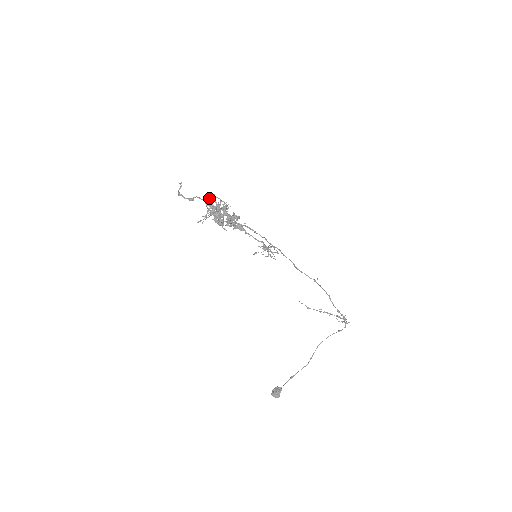
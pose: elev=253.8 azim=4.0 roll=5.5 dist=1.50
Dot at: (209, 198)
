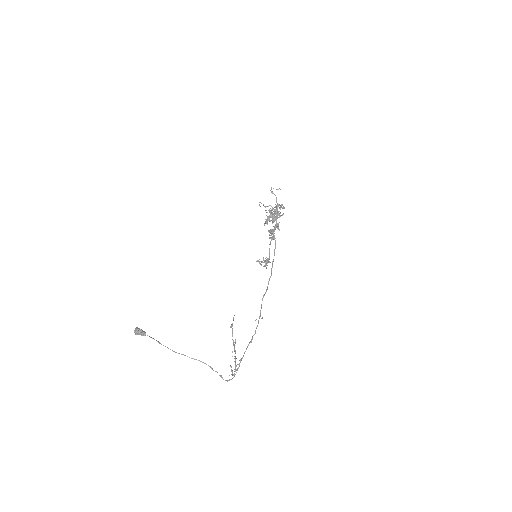
Dot at: occluded
